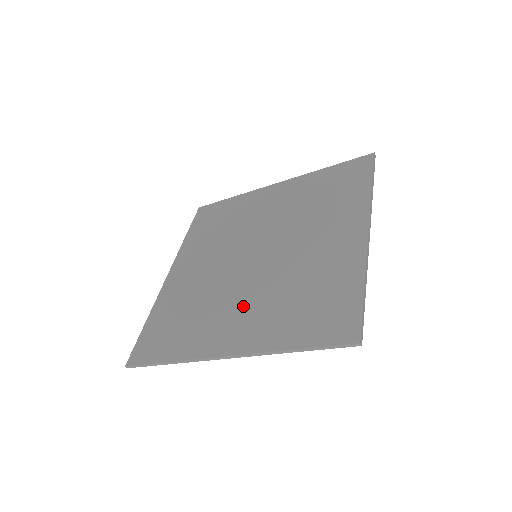
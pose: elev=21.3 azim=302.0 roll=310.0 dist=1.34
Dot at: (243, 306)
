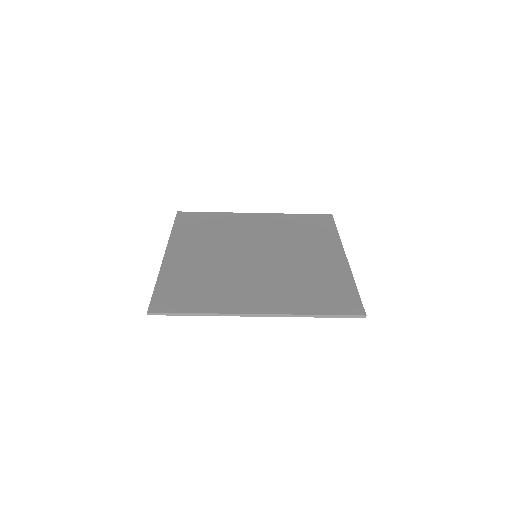
Dot at: (261, 285)
